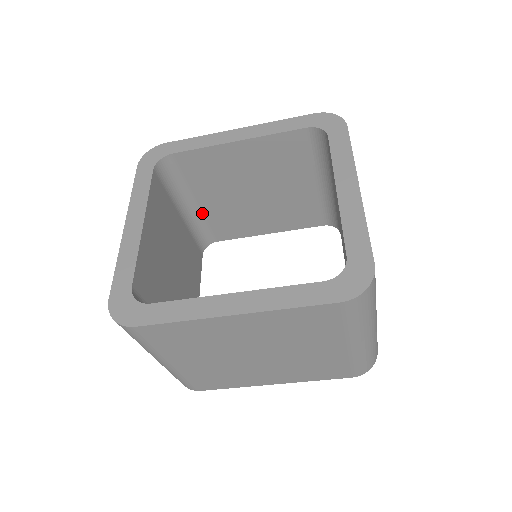
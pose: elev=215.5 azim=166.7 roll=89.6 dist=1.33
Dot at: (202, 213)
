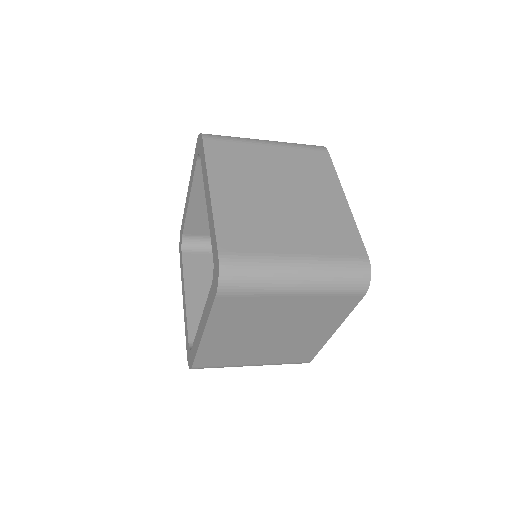
Dot at: occluded
